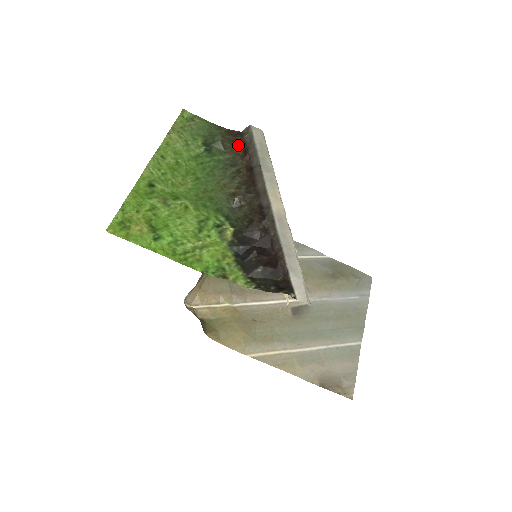
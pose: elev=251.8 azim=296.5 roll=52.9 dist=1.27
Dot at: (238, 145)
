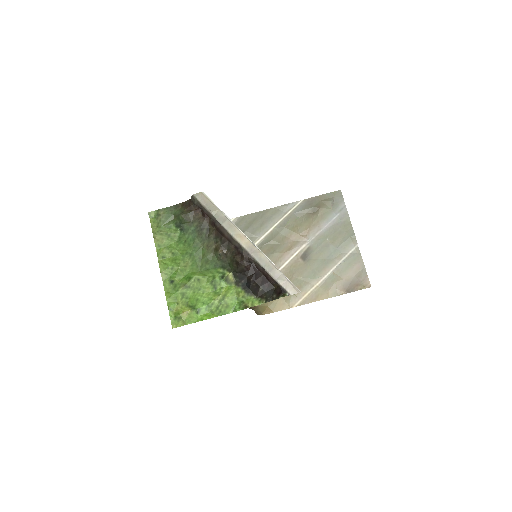
Dot at: (195, 211)
